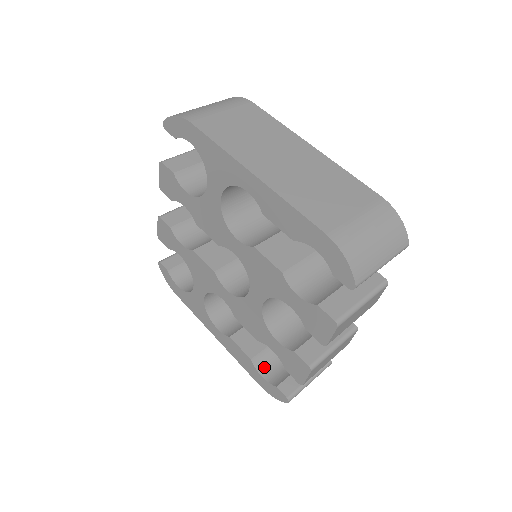
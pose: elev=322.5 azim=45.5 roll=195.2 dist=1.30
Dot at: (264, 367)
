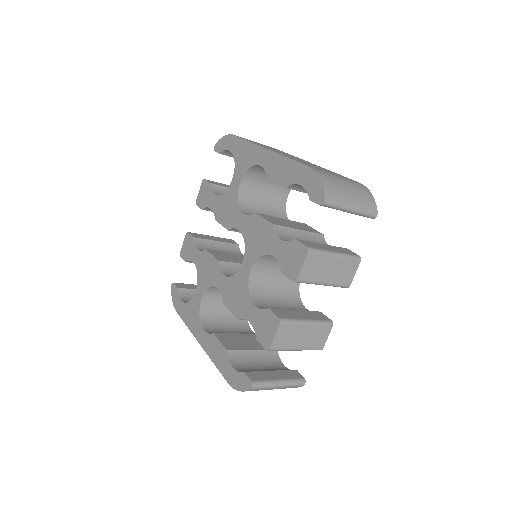
Dot at: (237, 363)
